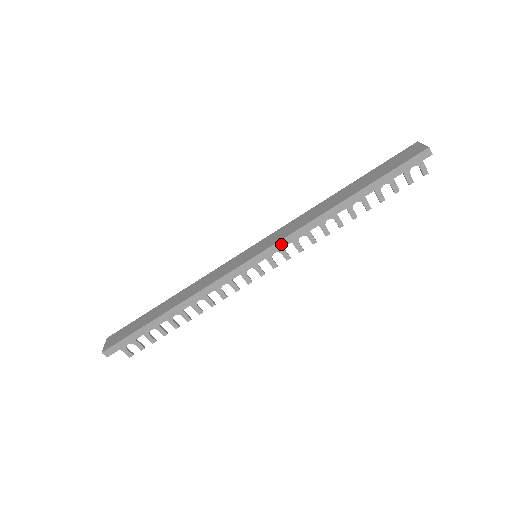
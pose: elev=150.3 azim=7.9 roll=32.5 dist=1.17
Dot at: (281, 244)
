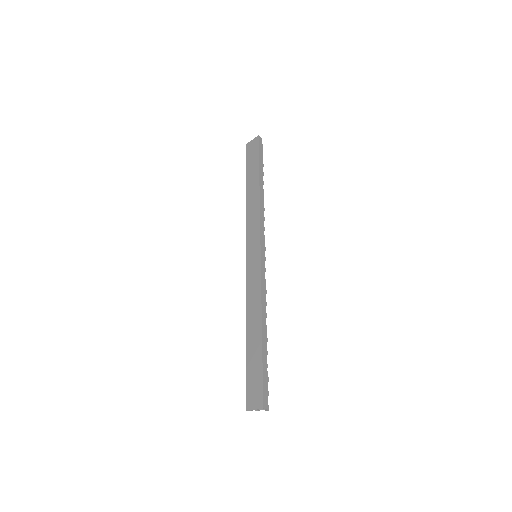
Dot at: (262, 231)
